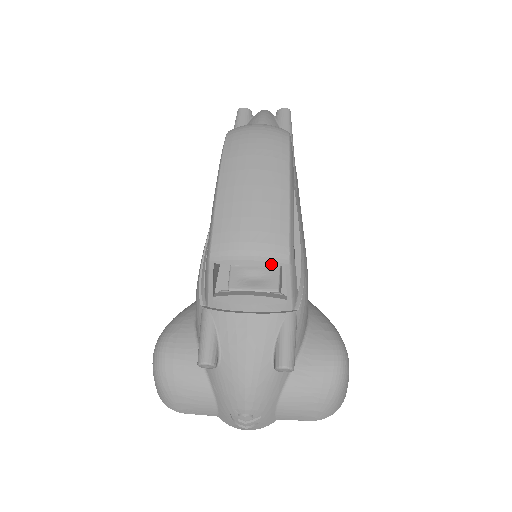
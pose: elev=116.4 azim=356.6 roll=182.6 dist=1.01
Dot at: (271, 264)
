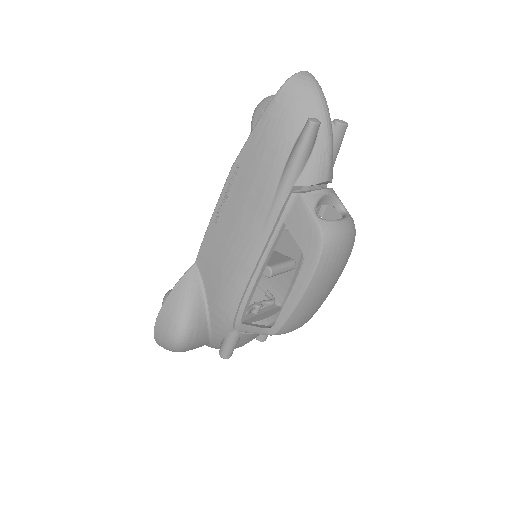
Dot at: occluded
